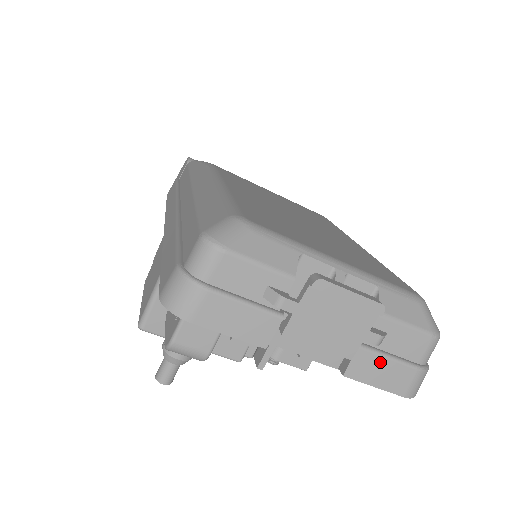
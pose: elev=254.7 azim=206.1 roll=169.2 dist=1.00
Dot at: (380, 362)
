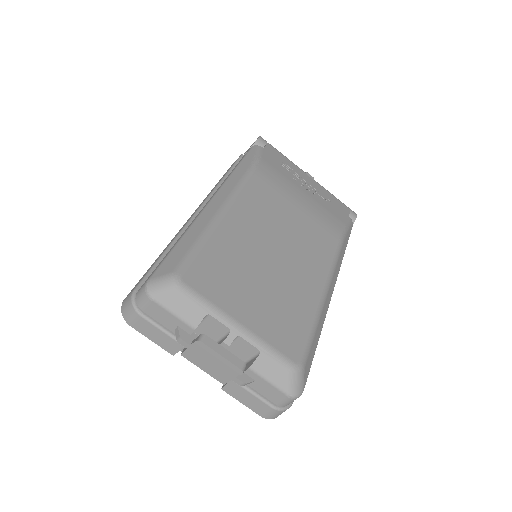
Dot at: (246, 393)
